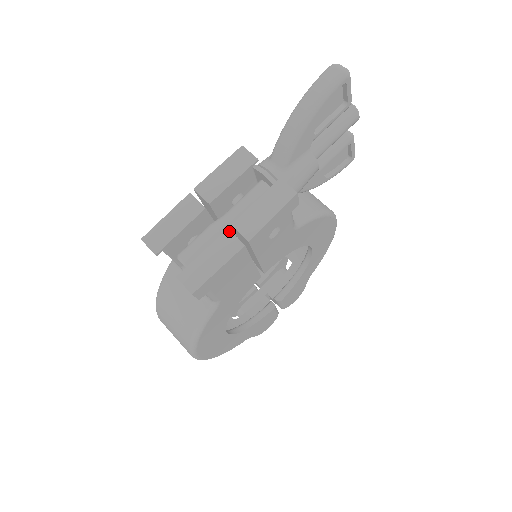
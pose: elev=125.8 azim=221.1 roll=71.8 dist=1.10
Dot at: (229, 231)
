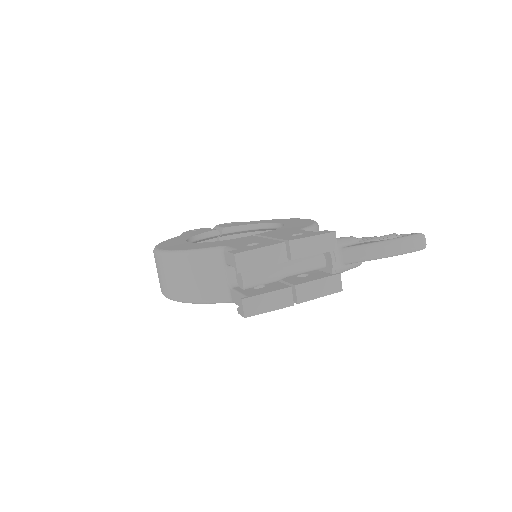
Dot at: (291, 289)
